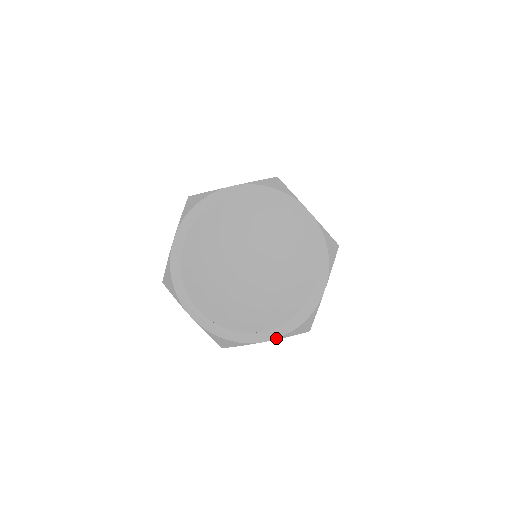
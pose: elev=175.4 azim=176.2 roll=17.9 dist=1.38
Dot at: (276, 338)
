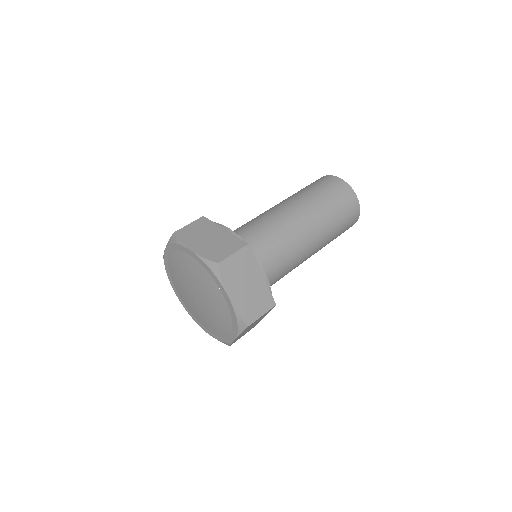
Dot at: (236, 337)
